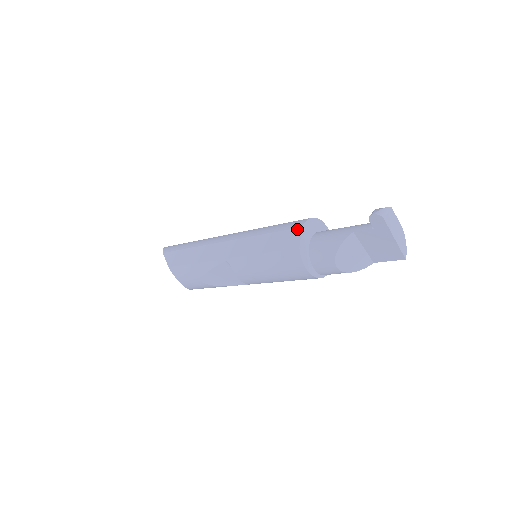
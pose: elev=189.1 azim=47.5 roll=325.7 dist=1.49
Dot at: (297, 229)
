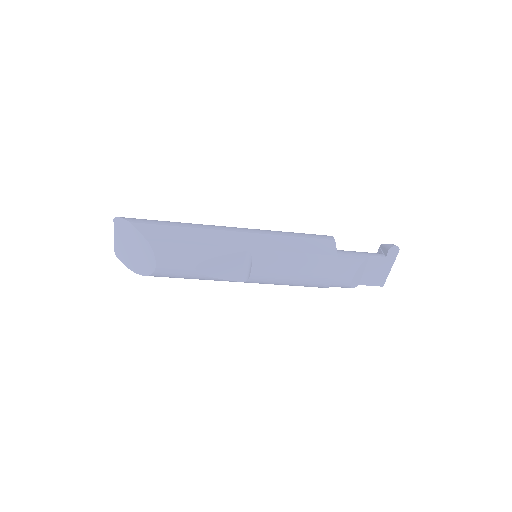
Dot at: (331, 240)
